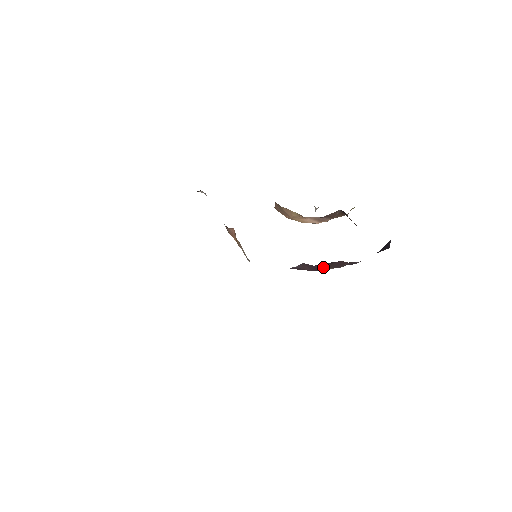
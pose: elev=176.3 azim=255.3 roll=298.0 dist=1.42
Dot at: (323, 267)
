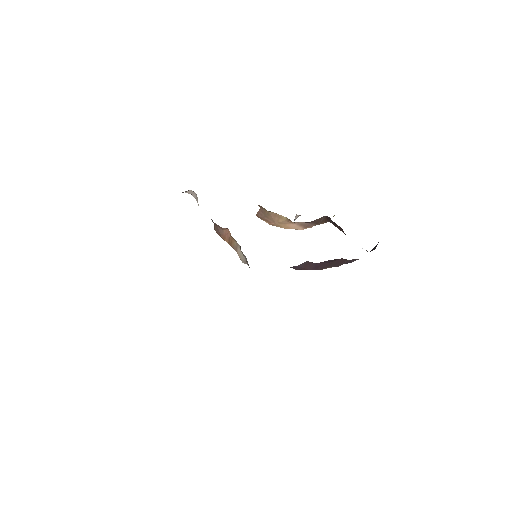
Dot at: (324, 265)
